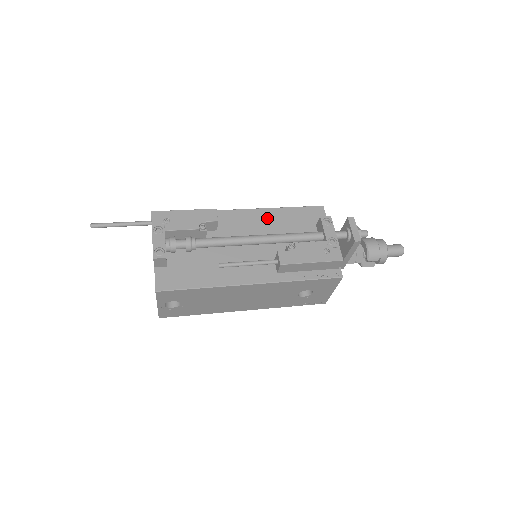
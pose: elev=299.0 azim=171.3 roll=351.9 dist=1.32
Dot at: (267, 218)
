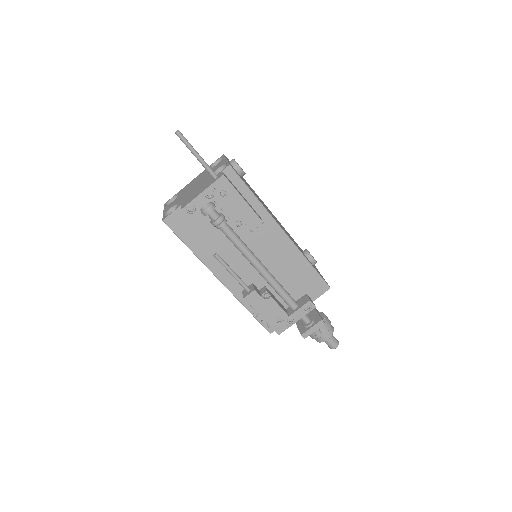
Dot at: (289, 256)
